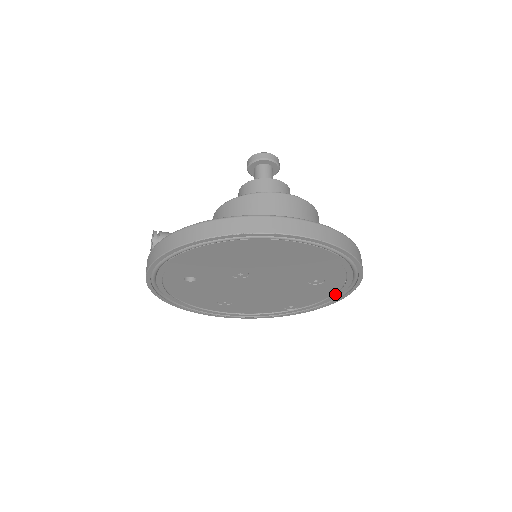
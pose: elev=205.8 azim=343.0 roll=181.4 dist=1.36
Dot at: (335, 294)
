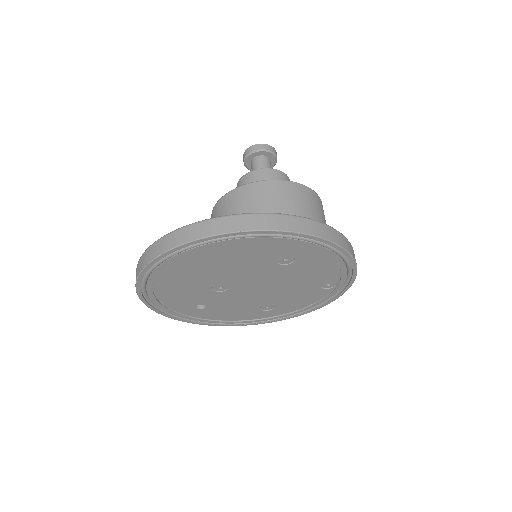
Dot at: (332, 258)
